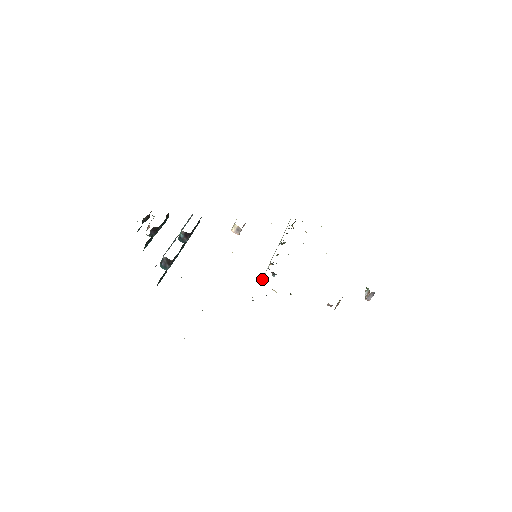
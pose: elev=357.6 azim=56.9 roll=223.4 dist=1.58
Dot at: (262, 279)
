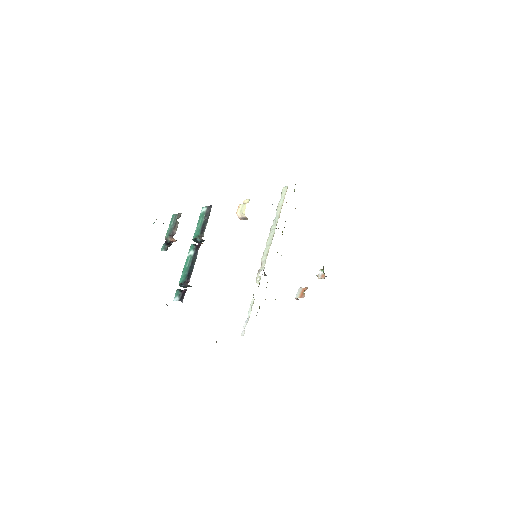
Dot at: (256, 282)
